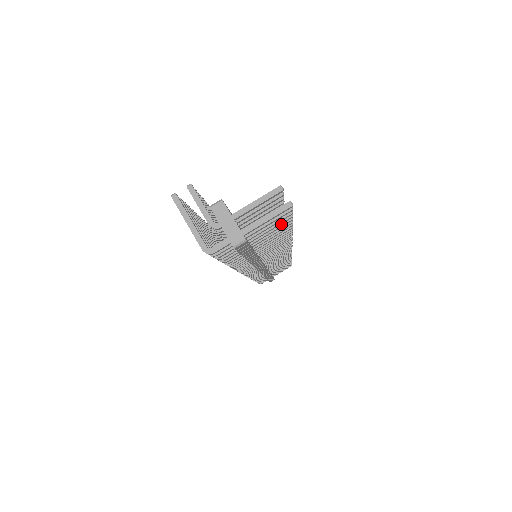
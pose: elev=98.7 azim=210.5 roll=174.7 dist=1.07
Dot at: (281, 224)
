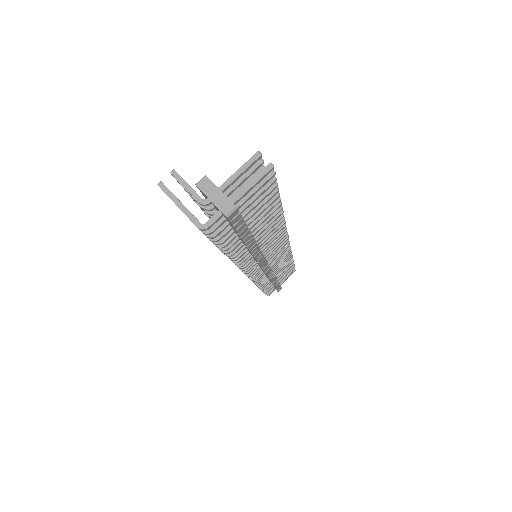
Dot at: (269, 197)
